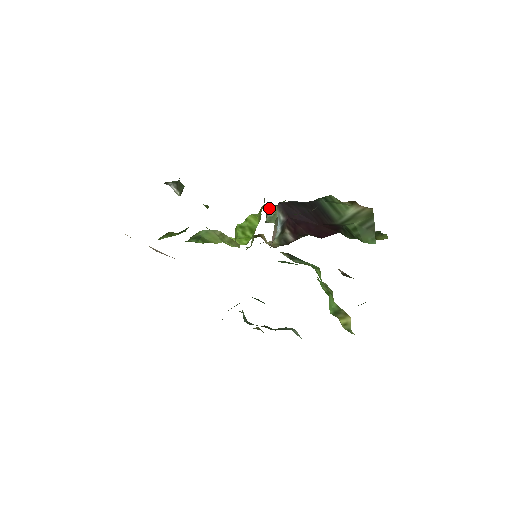
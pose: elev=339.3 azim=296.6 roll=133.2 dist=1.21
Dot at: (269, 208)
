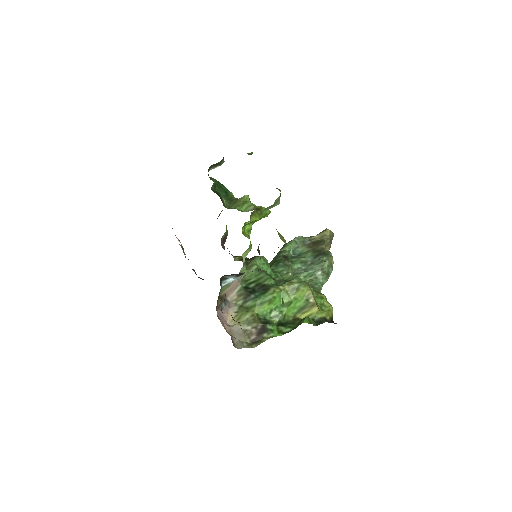
Dot at: occluded
